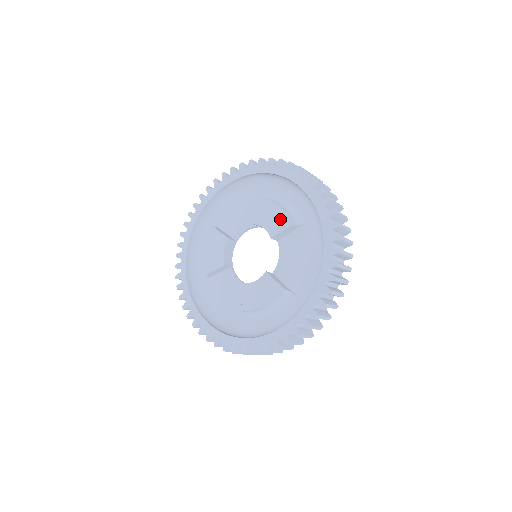
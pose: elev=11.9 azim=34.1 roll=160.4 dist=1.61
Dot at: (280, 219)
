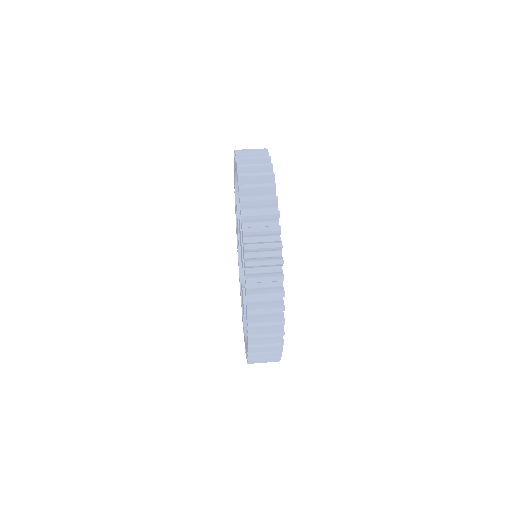
Dot at: (241, 253)
